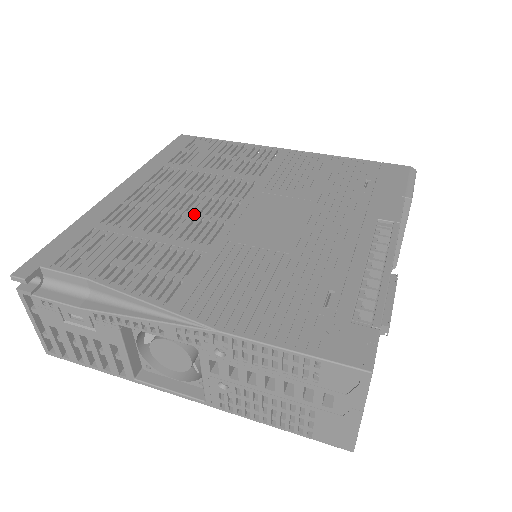
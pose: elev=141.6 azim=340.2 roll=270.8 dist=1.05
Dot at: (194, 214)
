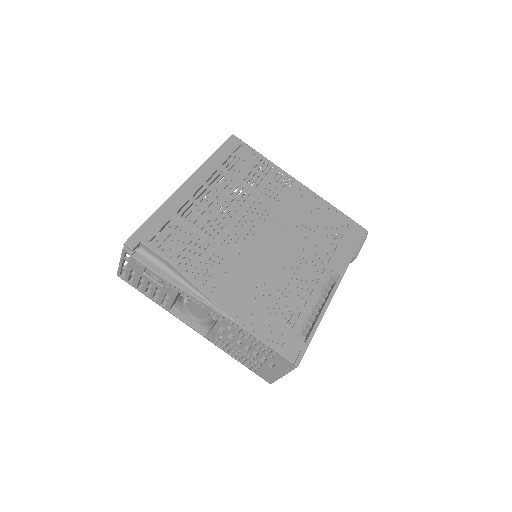
Dot at: (232, 227)
